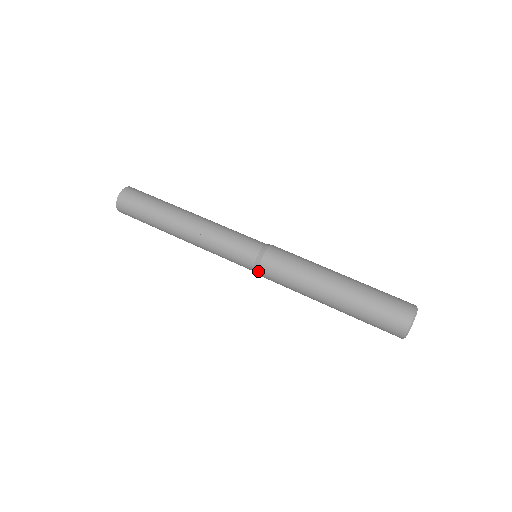
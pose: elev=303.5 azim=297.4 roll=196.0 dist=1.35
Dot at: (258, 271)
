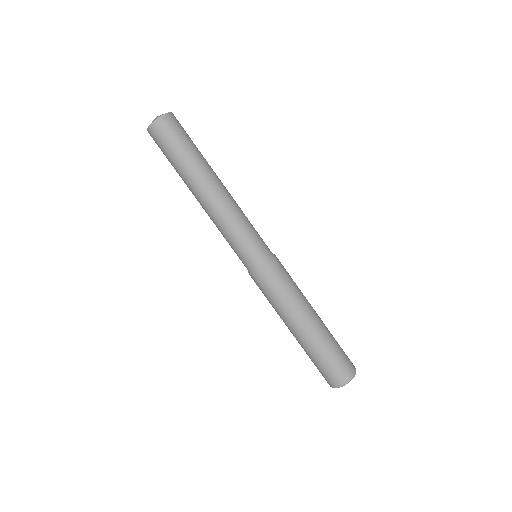
Dot at: (249, 274)
